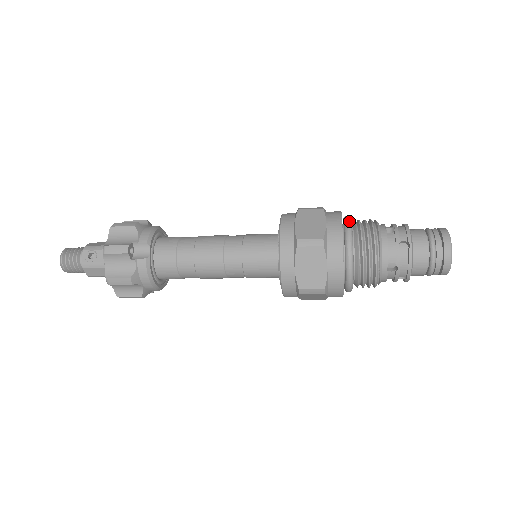
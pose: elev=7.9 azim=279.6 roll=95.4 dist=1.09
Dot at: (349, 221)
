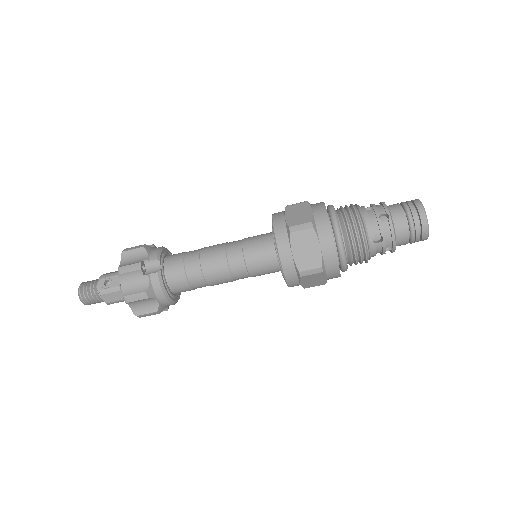
Dot at: (332, 206)
